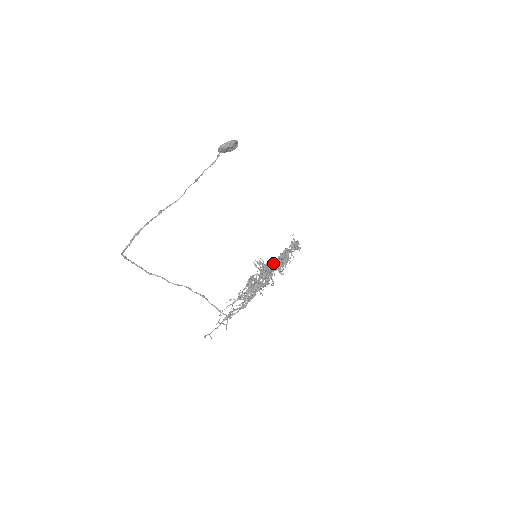
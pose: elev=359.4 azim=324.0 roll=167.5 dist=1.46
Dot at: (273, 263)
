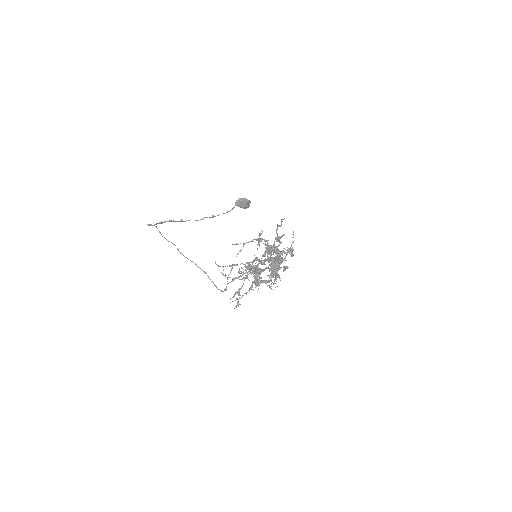
Dot at: (278, 237)
